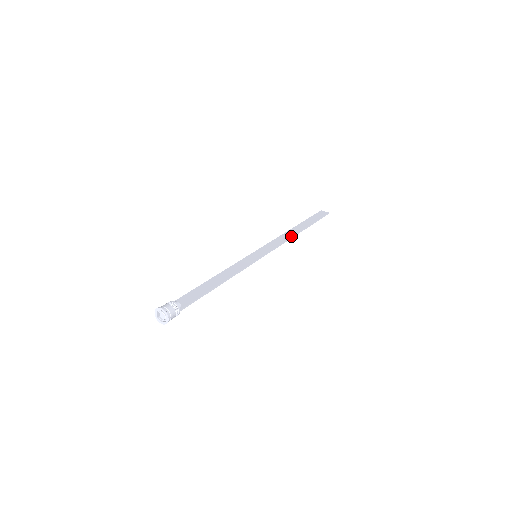
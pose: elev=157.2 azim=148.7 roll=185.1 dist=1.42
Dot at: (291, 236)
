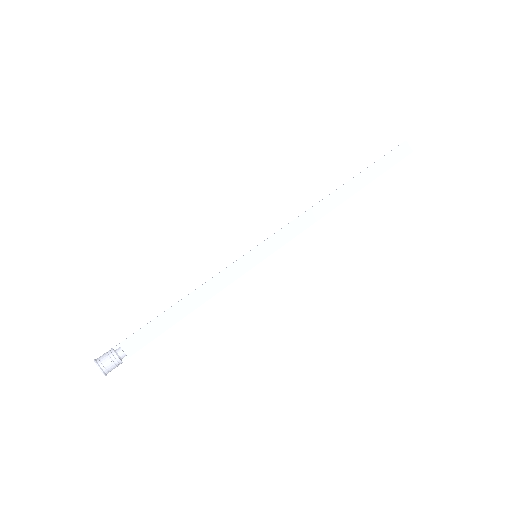
Dot at: (324, 214)
